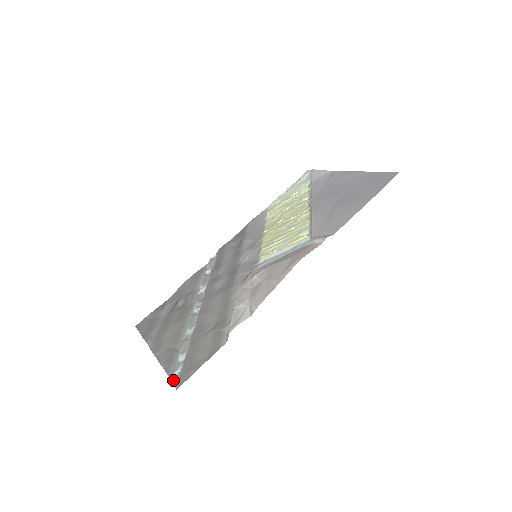
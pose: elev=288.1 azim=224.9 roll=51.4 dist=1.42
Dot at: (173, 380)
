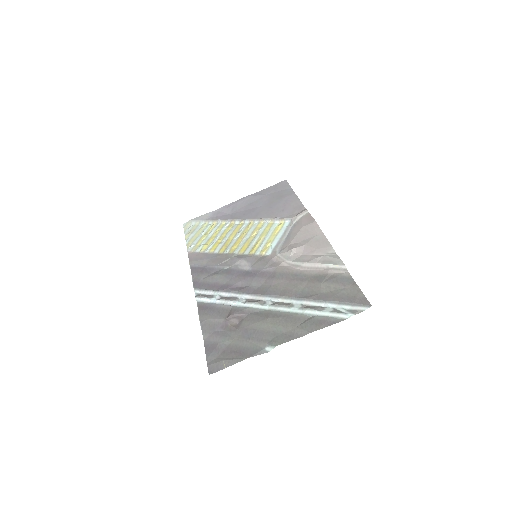
Dot at: (354, 313)
